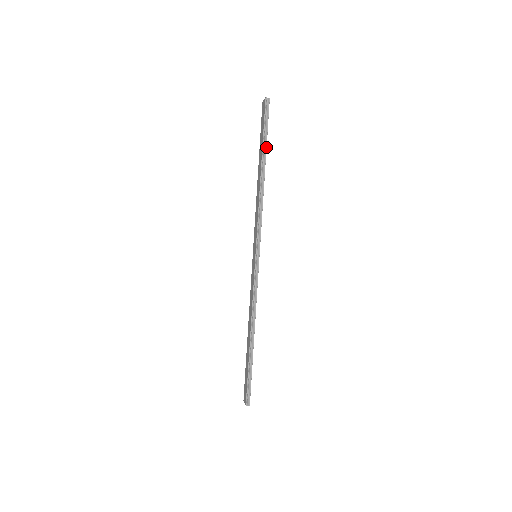
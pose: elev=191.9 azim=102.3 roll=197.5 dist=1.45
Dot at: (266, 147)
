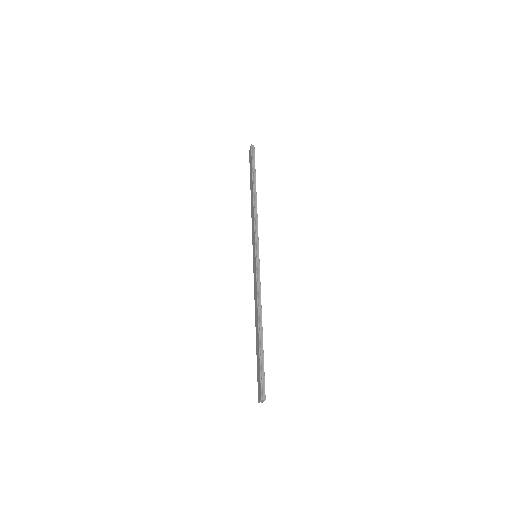
Dot at: (255, 174)
